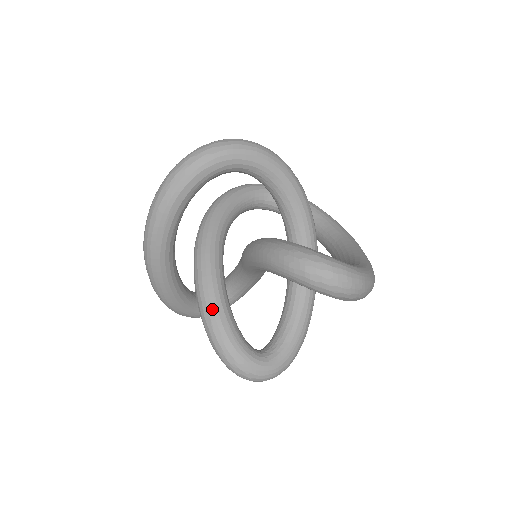
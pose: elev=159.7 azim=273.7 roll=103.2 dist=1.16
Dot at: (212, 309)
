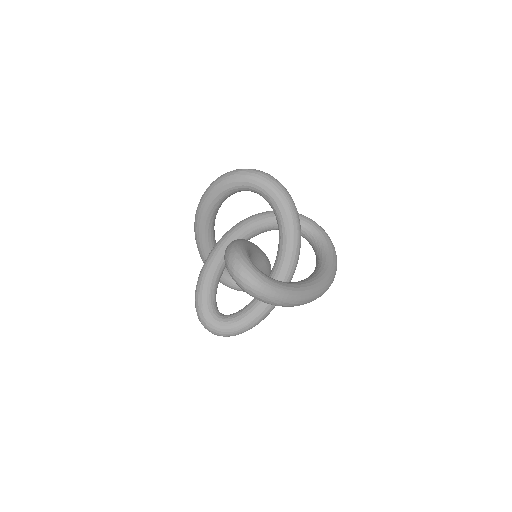
Dot at: (205, 270)
